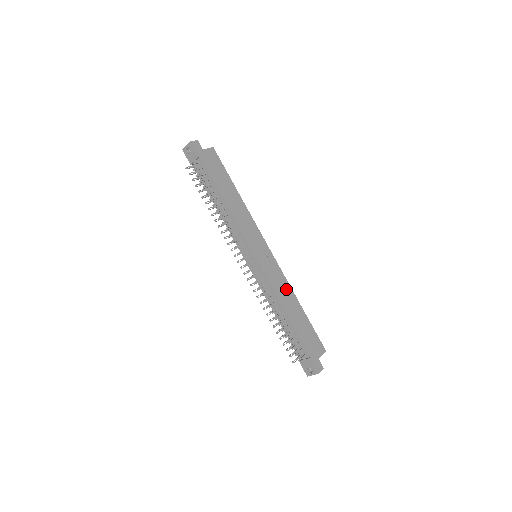
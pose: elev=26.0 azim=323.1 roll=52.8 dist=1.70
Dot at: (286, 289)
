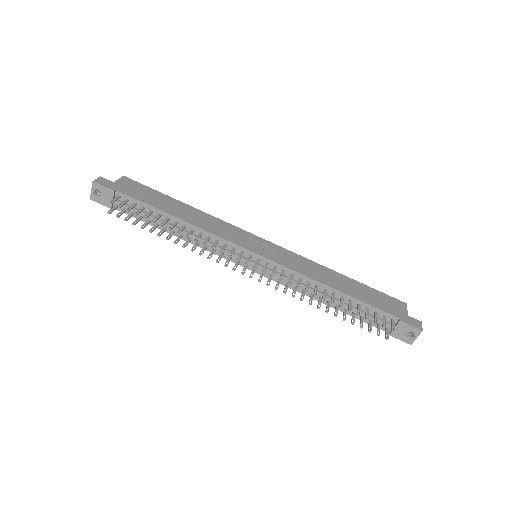
Dot at: (315, 268)
